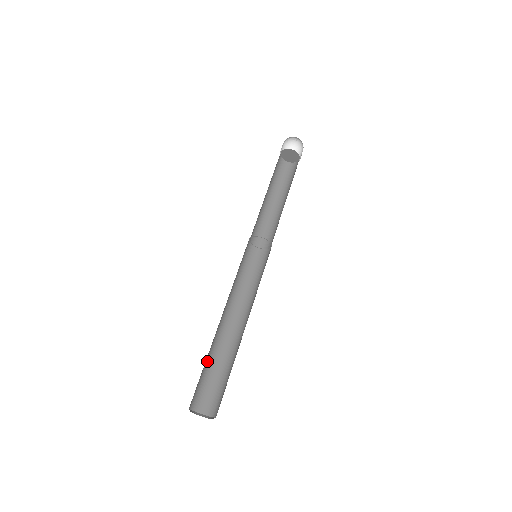
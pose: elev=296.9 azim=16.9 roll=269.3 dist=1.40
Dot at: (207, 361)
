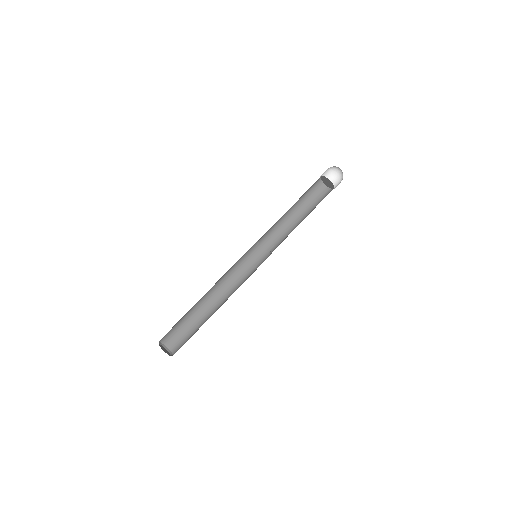
Dot at: (189, 319)
